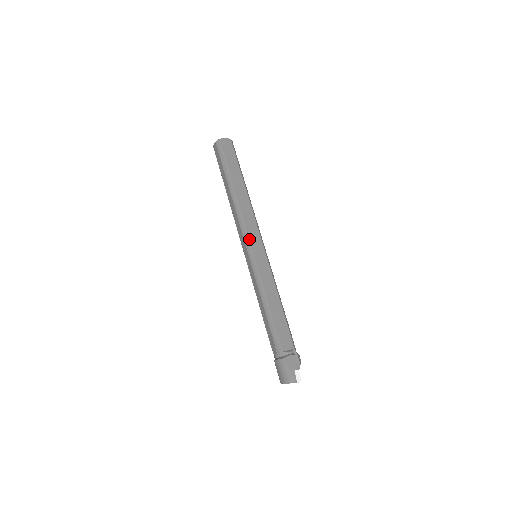
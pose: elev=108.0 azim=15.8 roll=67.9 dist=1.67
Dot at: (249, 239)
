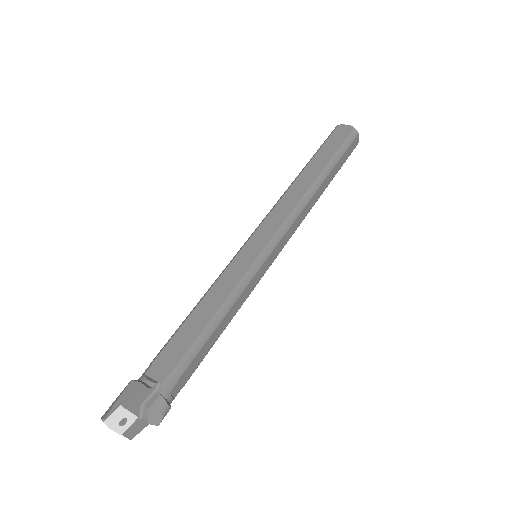
Dot at: (258, 227)
